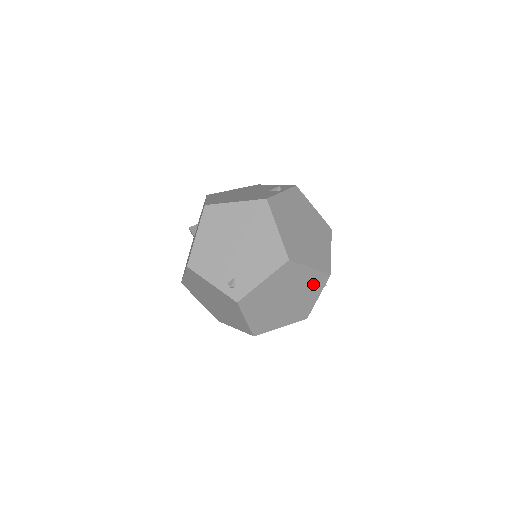
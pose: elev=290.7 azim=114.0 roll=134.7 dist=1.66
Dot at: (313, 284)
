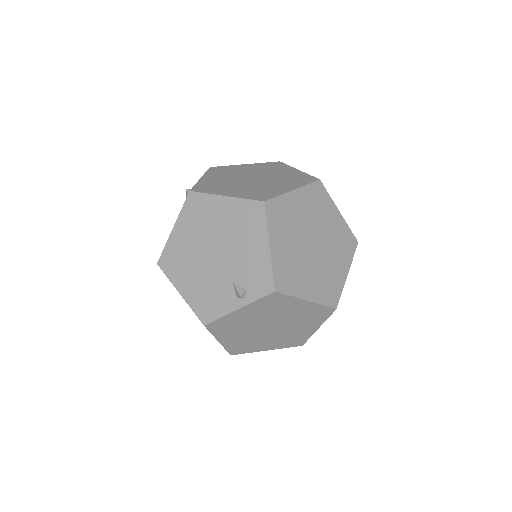
Dot at: occluded
